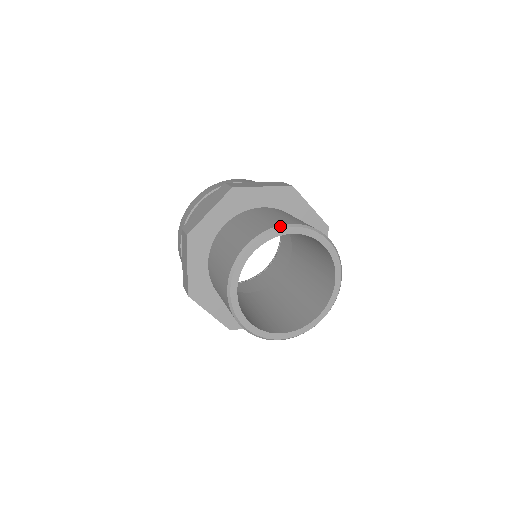
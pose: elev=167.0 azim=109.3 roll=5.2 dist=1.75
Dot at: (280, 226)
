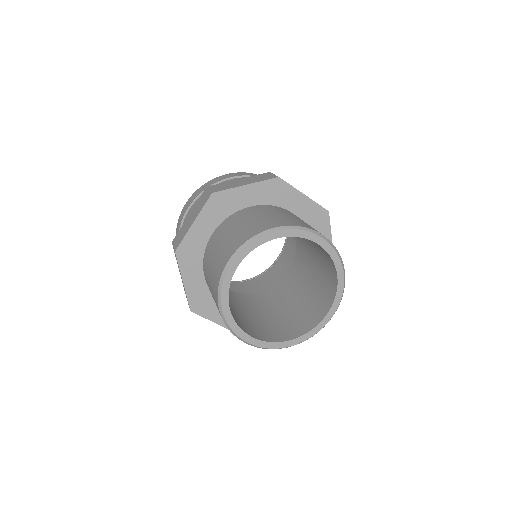
Dot at: (262, 233)
